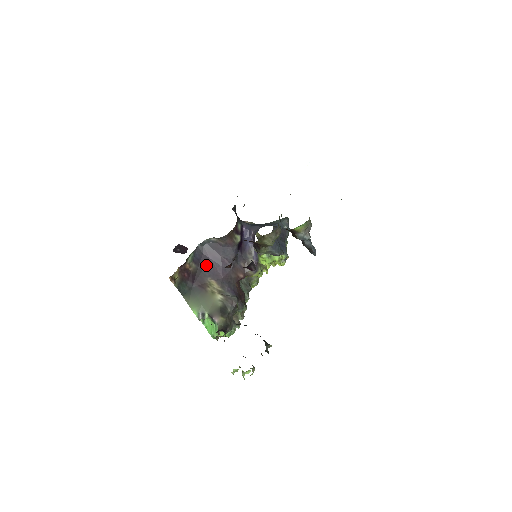
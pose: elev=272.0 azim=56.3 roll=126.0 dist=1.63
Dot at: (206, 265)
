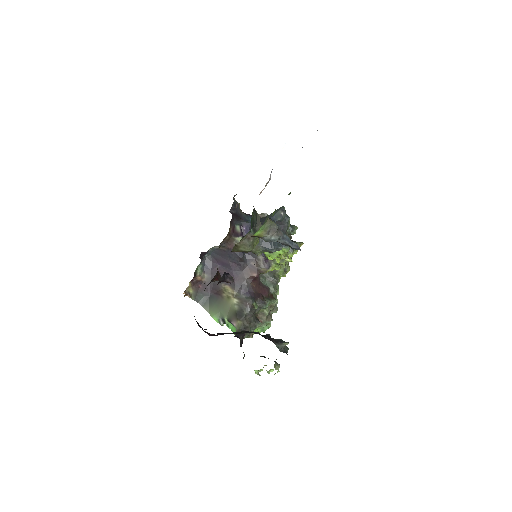
Dot at: occluded
